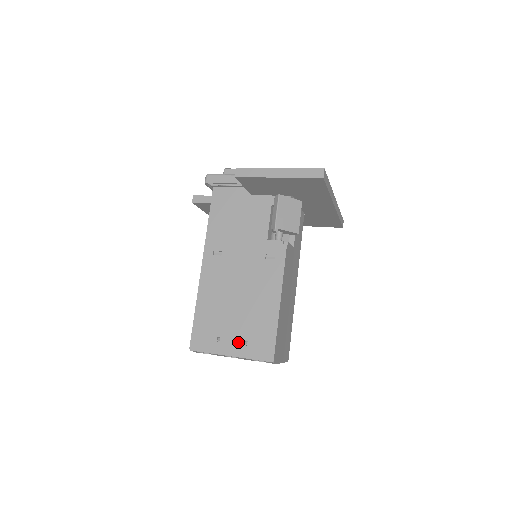
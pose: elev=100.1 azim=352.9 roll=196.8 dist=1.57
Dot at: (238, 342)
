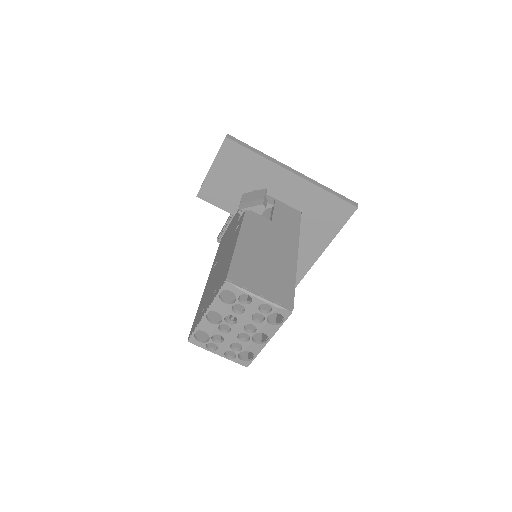
Dot at: (211, 297)
